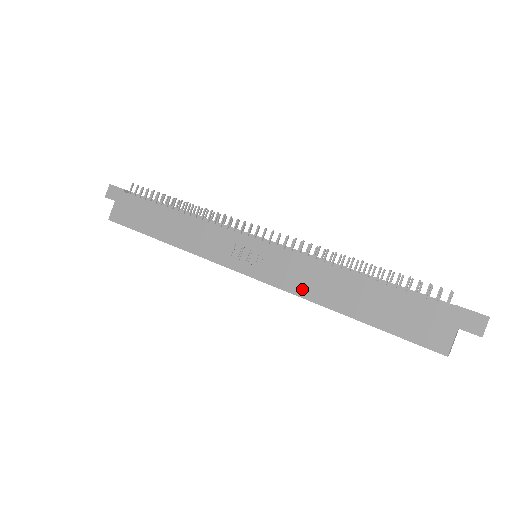
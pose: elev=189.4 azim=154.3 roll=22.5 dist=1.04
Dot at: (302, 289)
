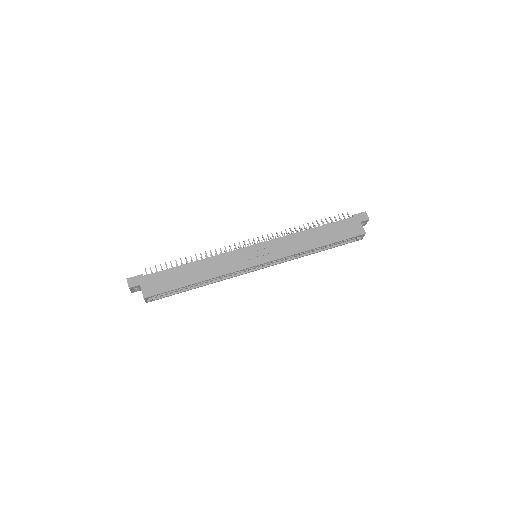
Dot at: (294, 250)
